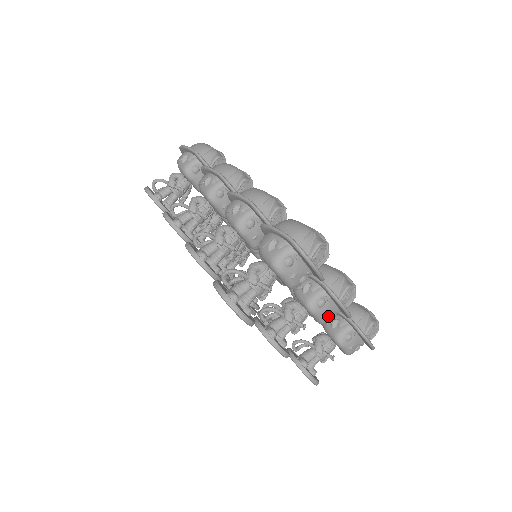
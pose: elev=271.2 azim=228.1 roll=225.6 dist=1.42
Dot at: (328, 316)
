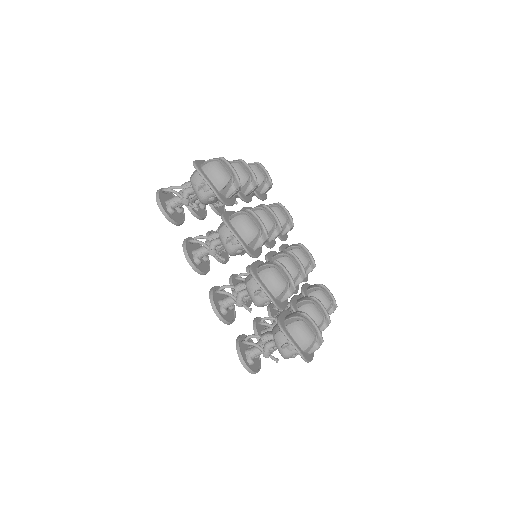
Dot at: occluded
